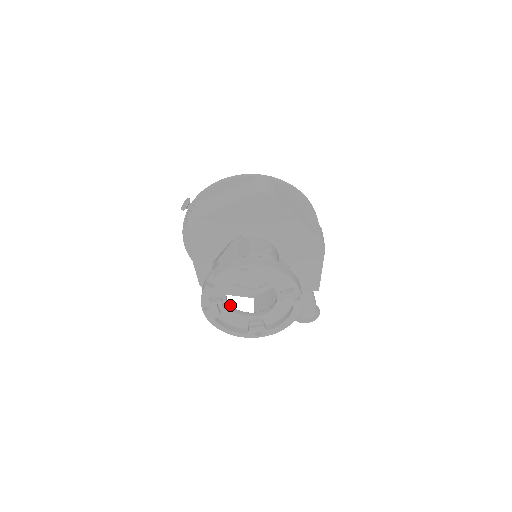
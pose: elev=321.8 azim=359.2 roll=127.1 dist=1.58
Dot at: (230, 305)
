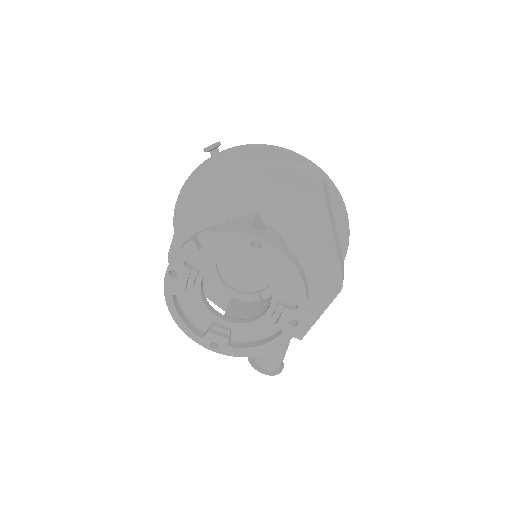
Dot at: (202, 288)
